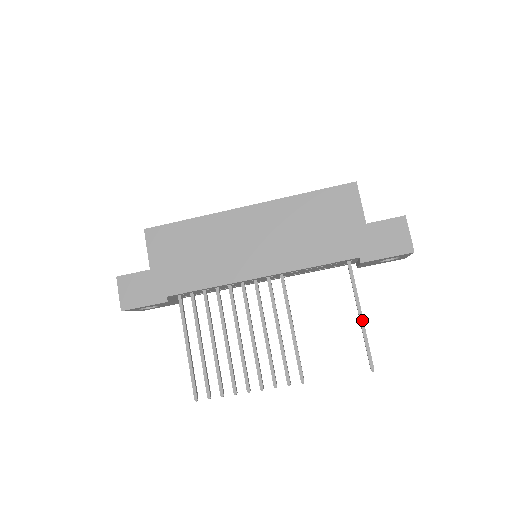
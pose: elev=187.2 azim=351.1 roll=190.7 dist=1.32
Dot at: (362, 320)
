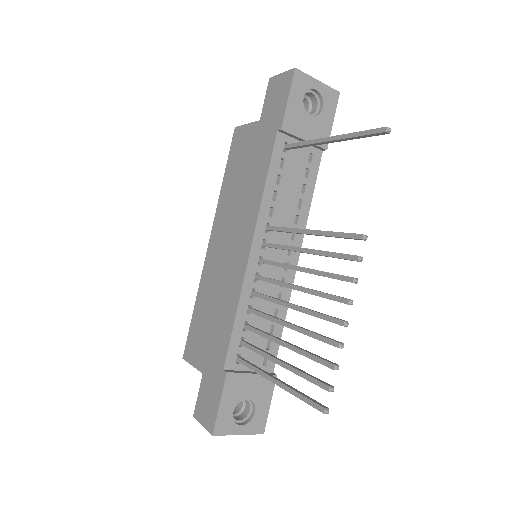
Dot at: (333, 138)
